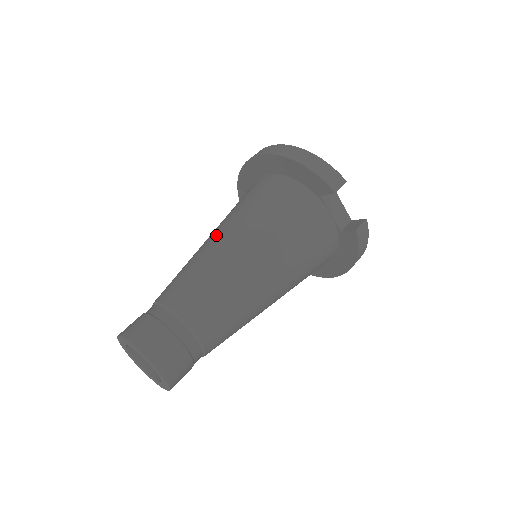
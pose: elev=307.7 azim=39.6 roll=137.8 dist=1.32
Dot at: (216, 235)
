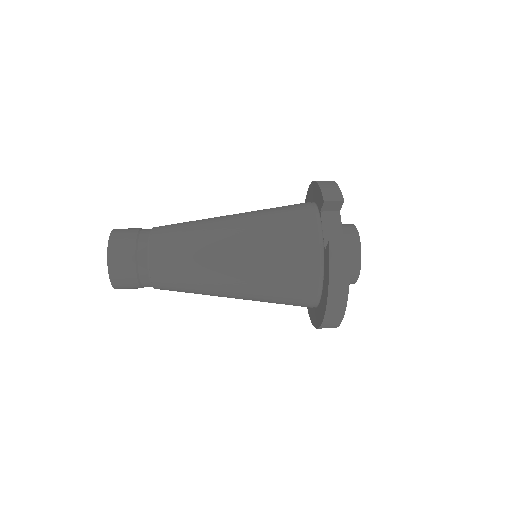
Dot at: occluded
